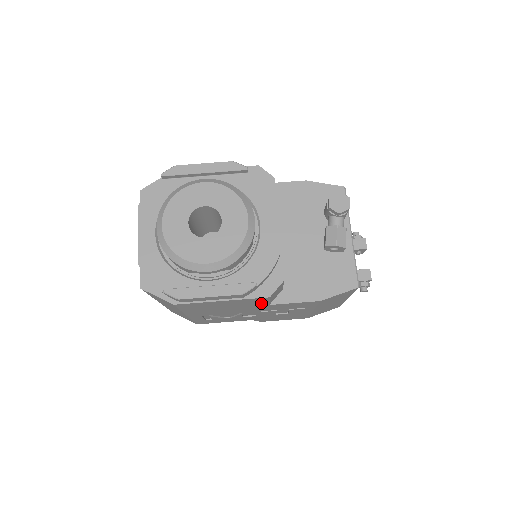
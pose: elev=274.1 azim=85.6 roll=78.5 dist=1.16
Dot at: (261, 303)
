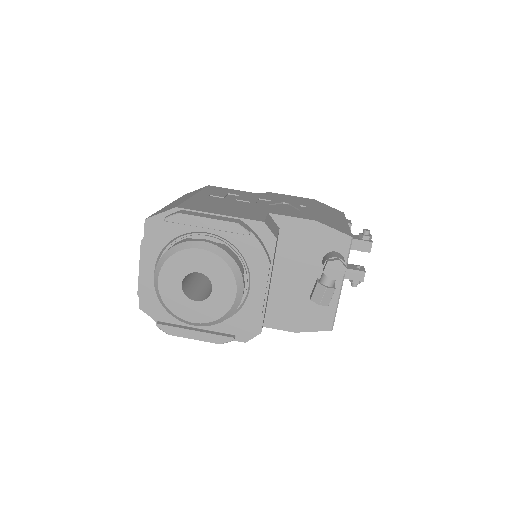
Dot at: occluded
